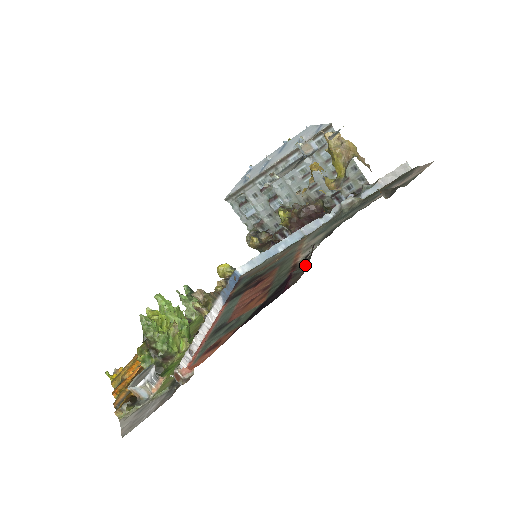
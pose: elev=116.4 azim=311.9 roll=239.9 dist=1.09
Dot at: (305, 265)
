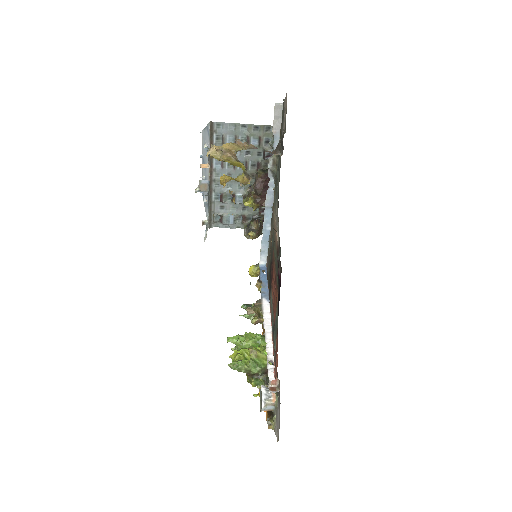
Dot at: (280, 248)
